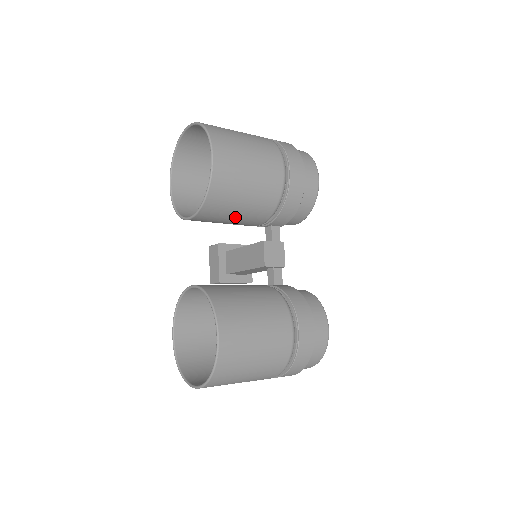
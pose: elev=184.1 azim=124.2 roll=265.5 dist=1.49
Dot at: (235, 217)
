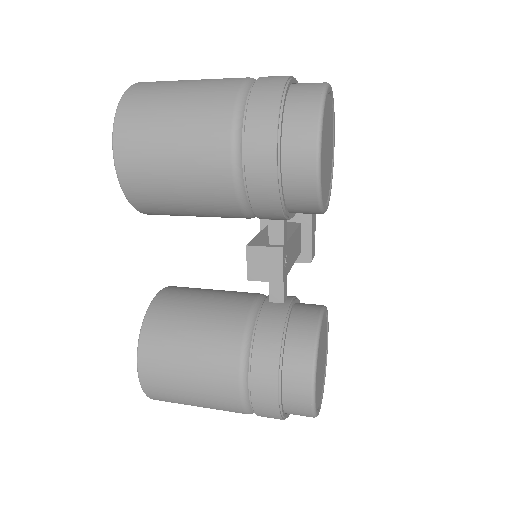
Dot at: (197, 216)
